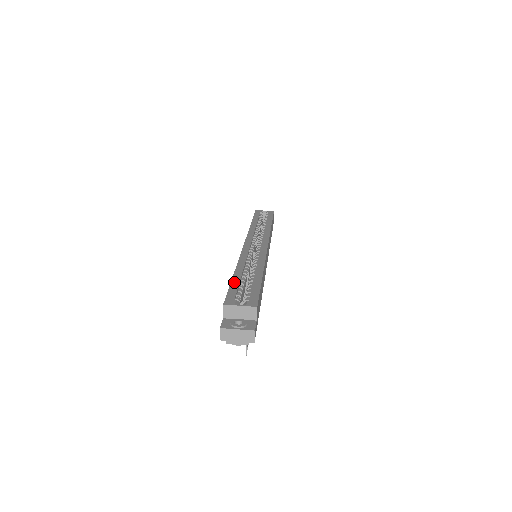
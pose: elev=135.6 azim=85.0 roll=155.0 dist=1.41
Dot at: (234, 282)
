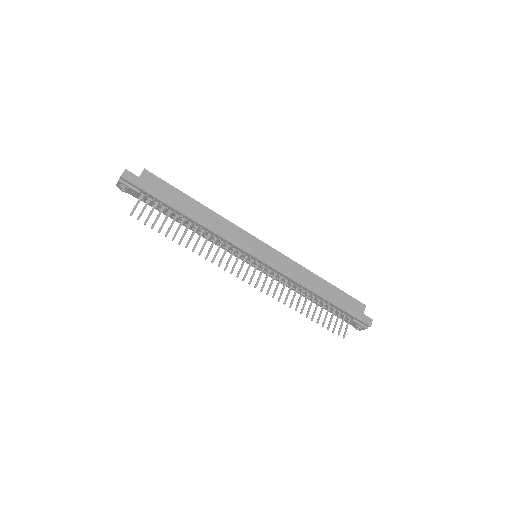
Dot at: occluded
